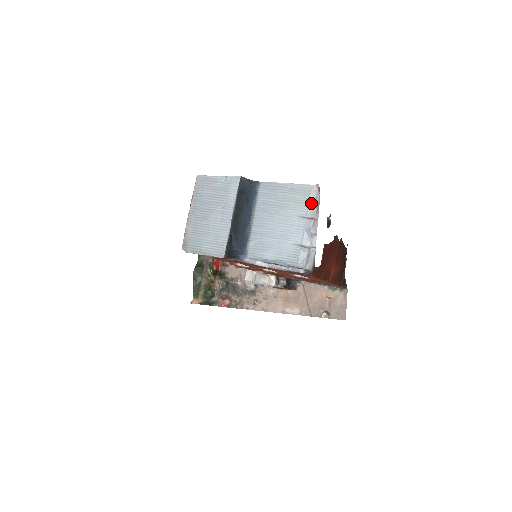
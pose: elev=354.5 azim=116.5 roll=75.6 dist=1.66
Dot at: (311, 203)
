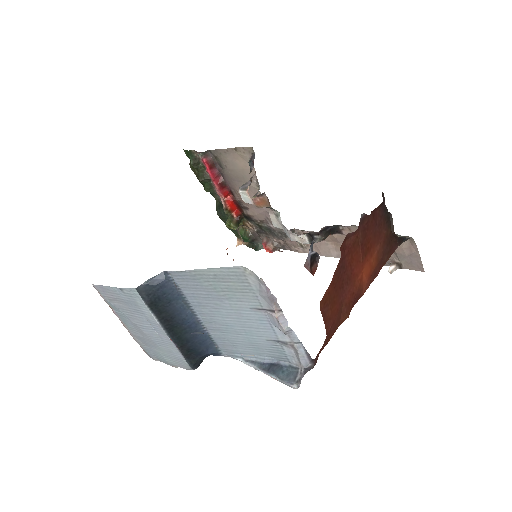
Dot at: (257, 291)
